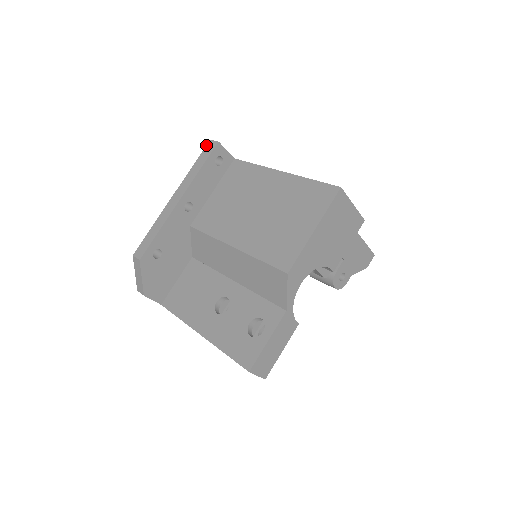
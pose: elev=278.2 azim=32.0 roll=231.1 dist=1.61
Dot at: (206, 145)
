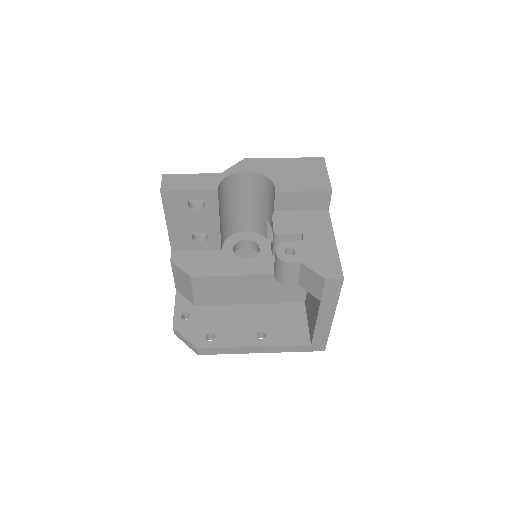
Dot at: occluded
